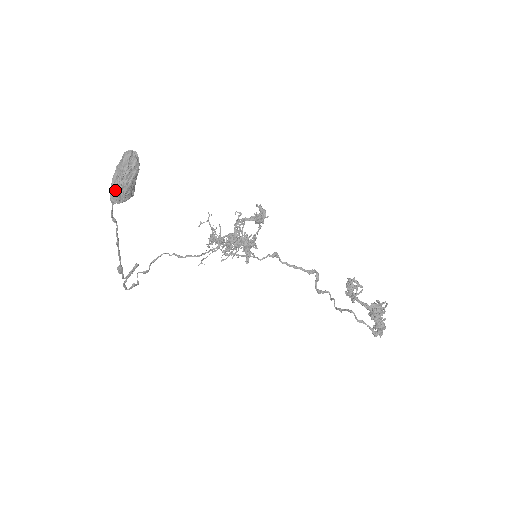
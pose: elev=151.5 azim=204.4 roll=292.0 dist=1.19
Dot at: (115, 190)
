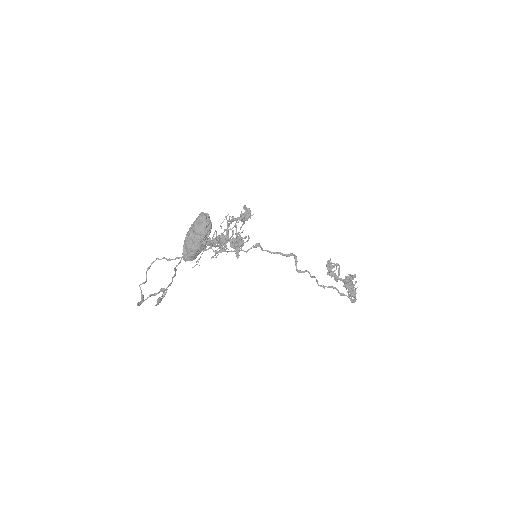
Dot at: (191, 251)
